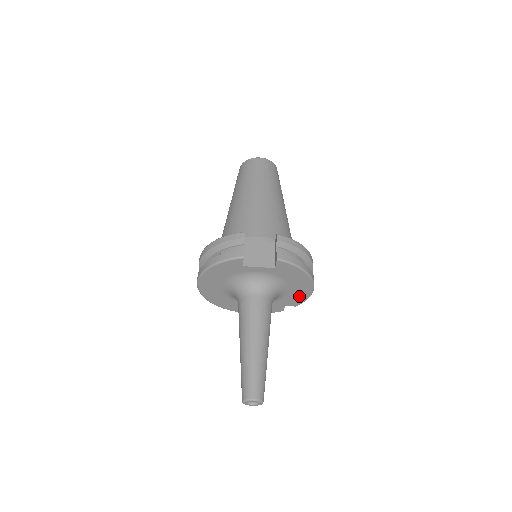
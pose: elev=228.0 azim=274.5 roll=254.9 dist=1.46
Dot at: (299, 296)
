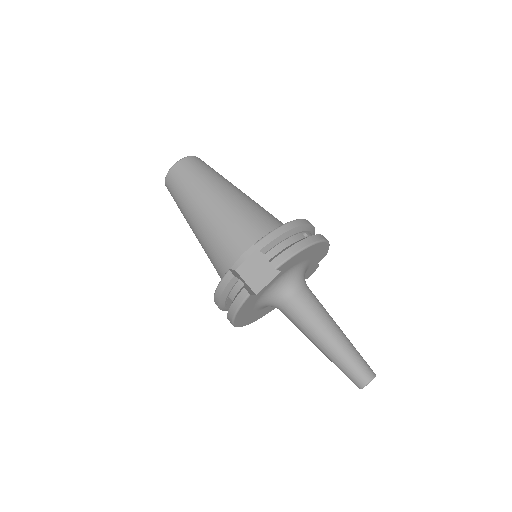
Dot at: (321, 253)
